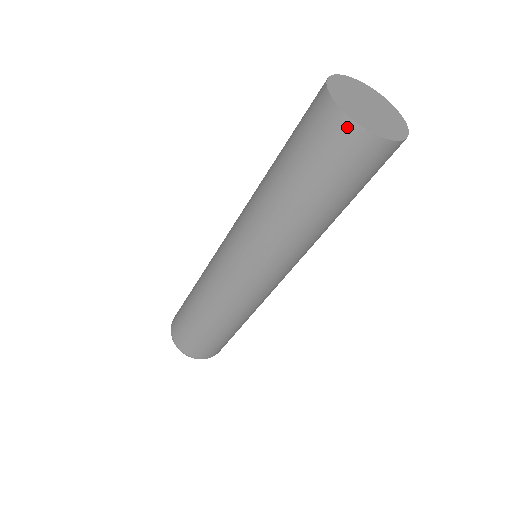
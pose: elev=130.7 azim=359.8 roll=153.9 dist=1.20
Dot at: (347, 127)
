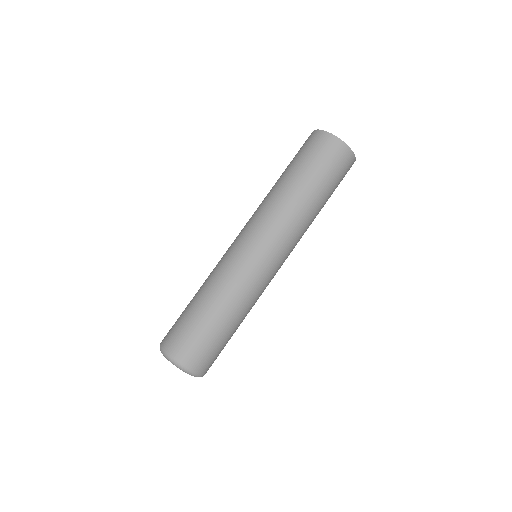
Dot at: (352, 158)
